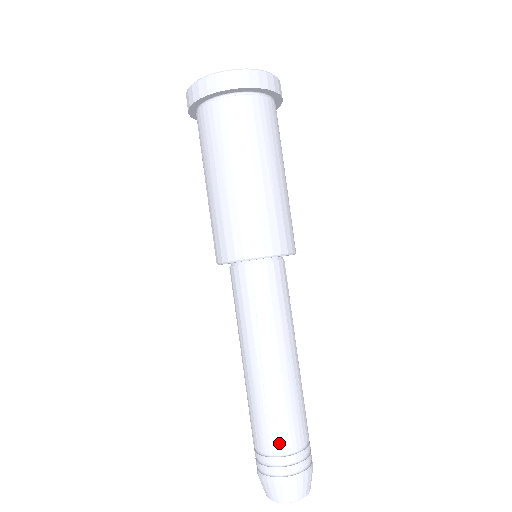
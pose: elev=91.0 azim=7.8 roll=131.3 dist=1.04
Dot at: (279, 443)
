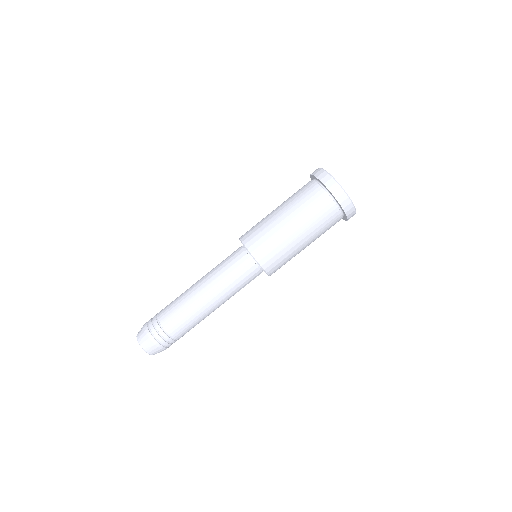
Dot at: (171, 328)
